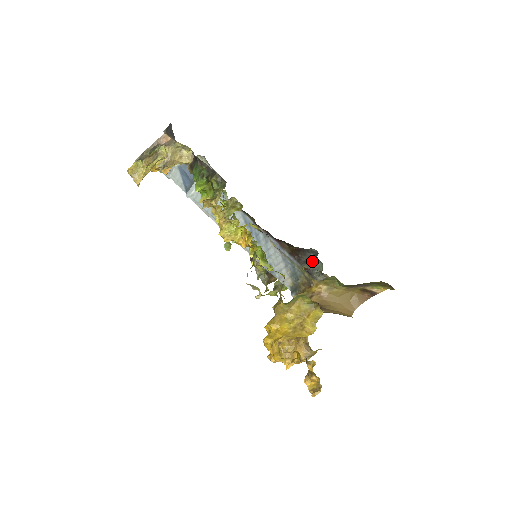
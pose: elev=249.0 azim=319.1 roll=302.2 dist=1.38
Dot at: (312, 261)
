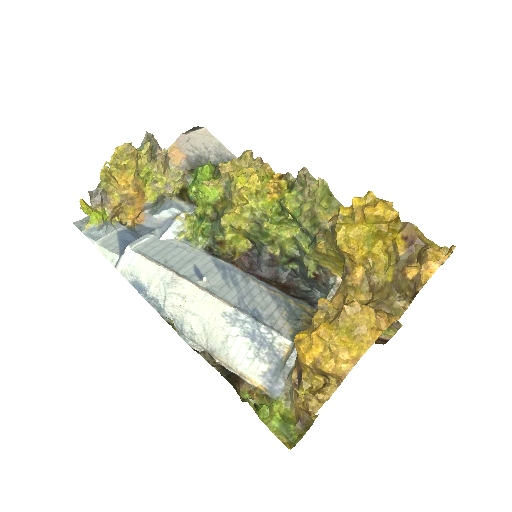
Dot at: (308, 298)
